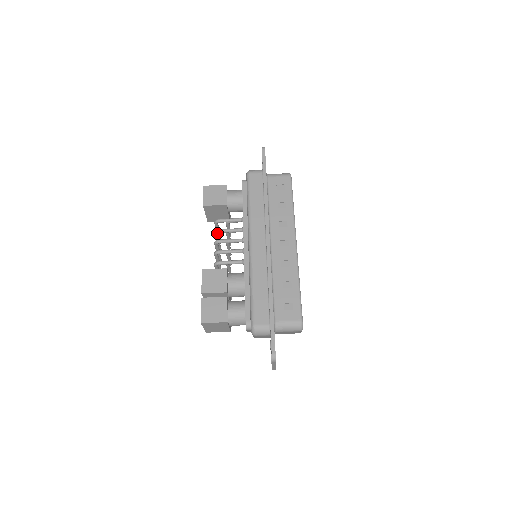
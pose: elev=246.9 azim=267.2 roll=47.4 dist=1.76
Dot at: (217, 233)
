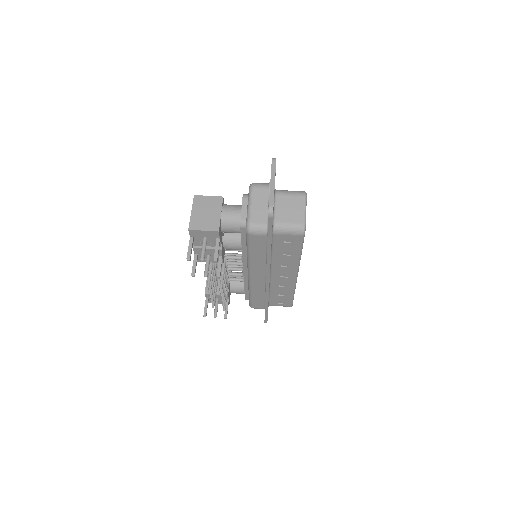
Dot at: occluded
